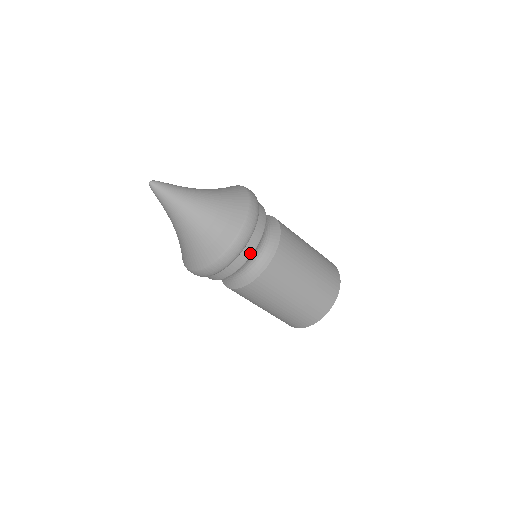
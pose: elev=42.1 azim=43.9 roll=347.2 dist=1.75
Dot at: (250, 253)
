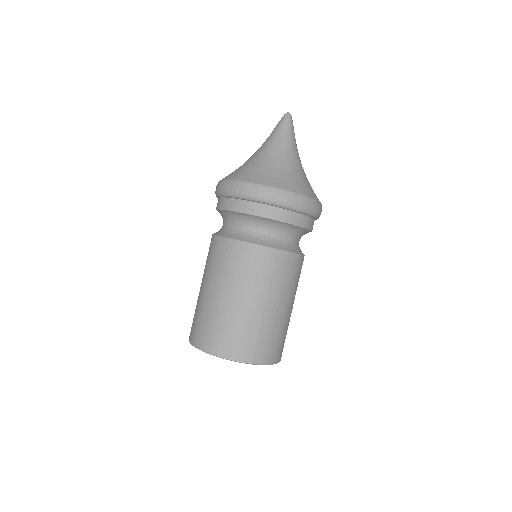
Dot at: (312, 229)
